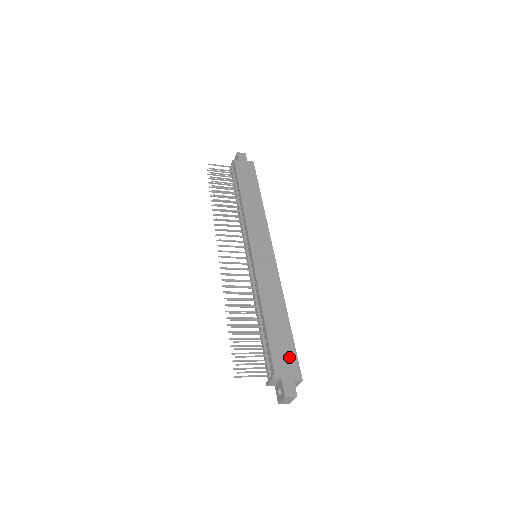
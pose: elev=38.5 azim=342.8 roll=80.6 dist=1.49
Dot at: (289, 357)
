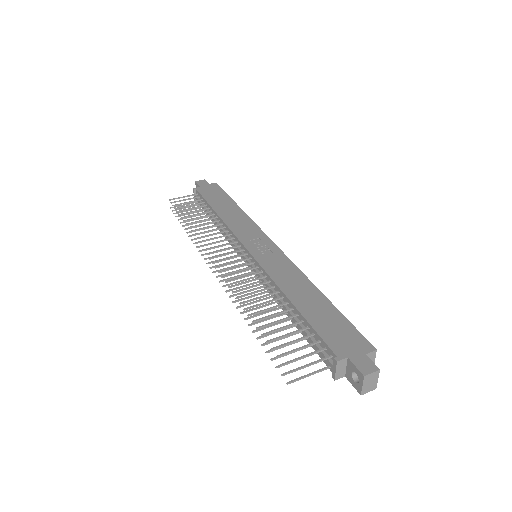
Dot at: (345, 332)
